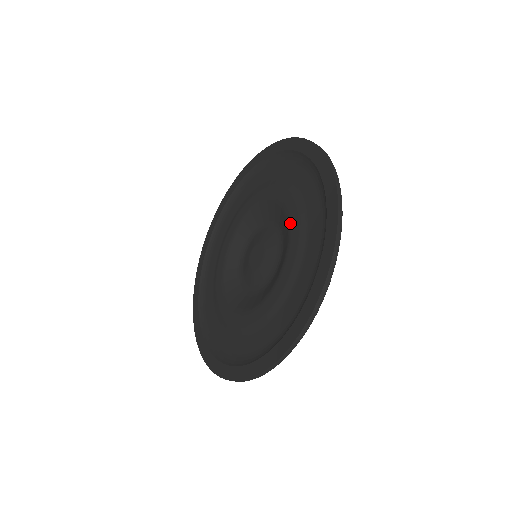
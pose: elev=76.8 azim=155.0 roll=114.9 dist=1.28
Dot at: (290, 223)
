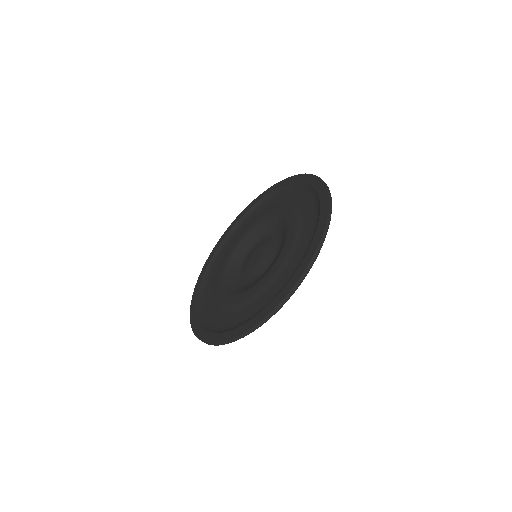
Dot at: (289, 227)
